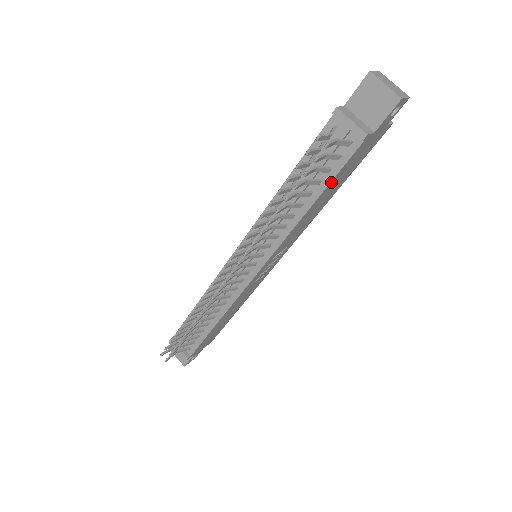
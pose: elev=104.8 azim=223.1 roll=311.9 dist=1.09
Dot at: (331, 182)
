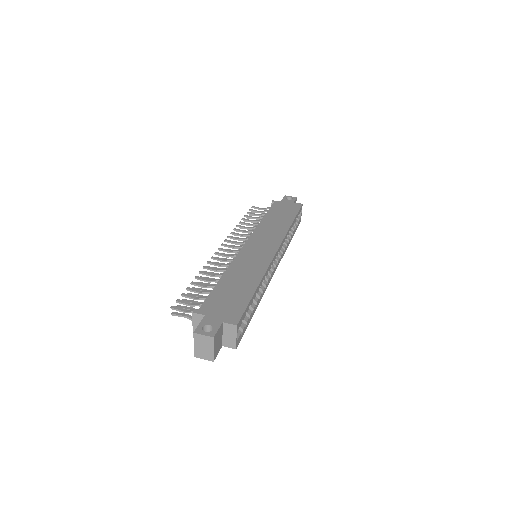
Dot at: occluded
